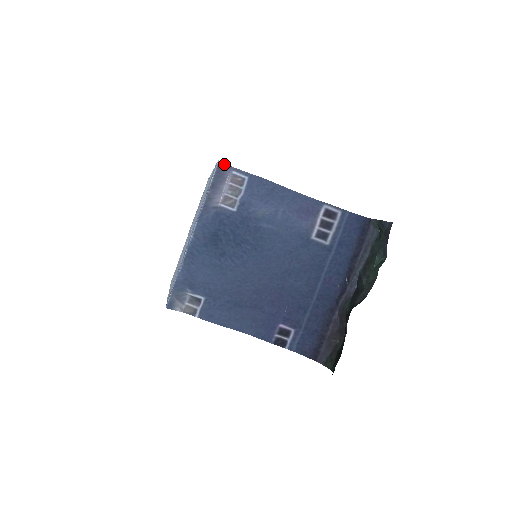
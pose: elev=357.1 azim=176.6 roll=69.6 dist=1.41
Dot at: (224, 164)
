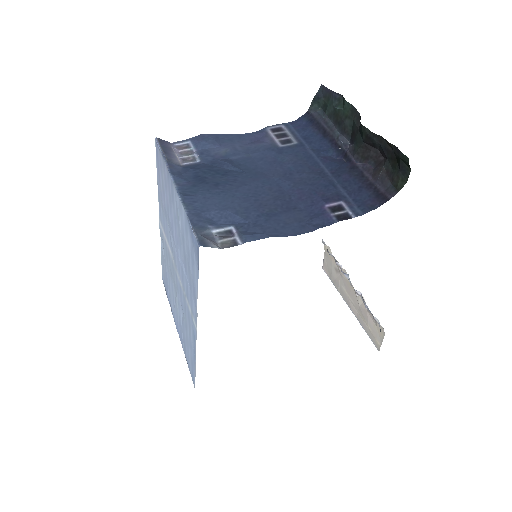
Dot at: (162, 140)
